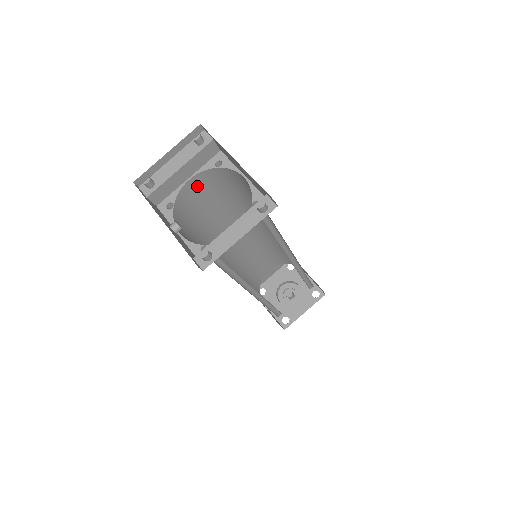
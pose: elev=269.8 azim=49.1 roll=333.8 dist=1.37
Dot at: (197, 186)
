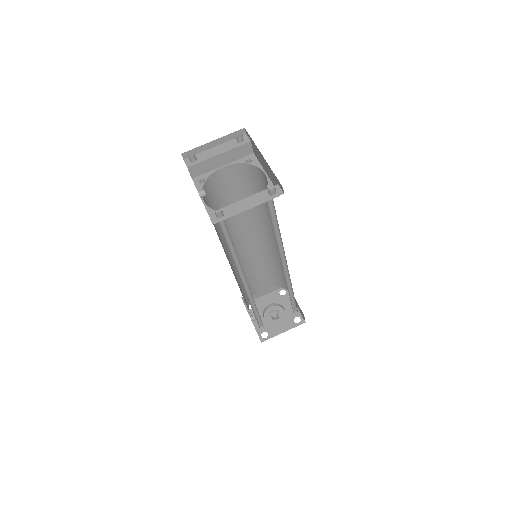
Dot at: (227, 175)
